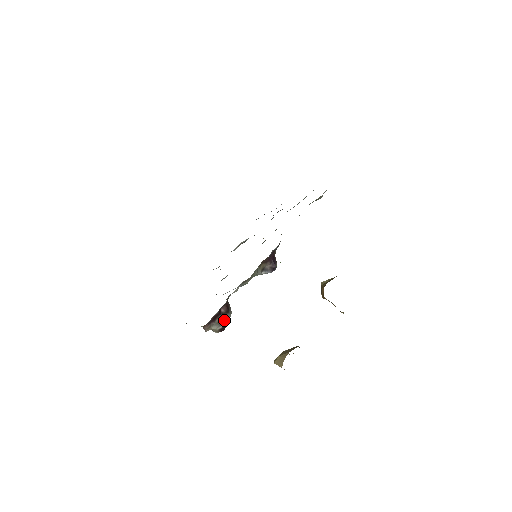
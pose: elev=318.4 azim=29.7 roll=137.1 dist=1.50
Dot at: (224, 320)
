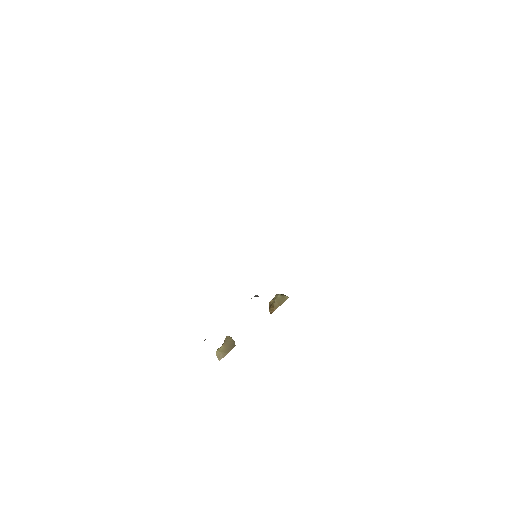
Dot at: occluded
